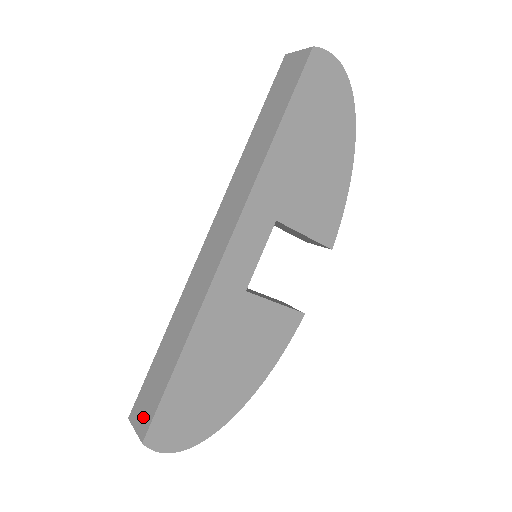
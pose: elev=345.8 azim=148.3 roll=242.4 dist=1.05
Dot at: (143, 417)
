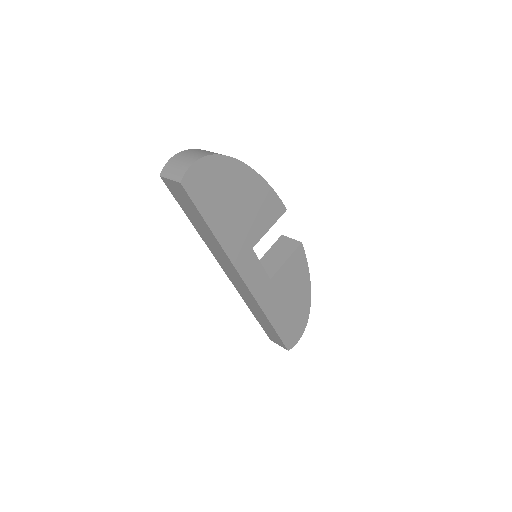
Dot at: (278, 342)
